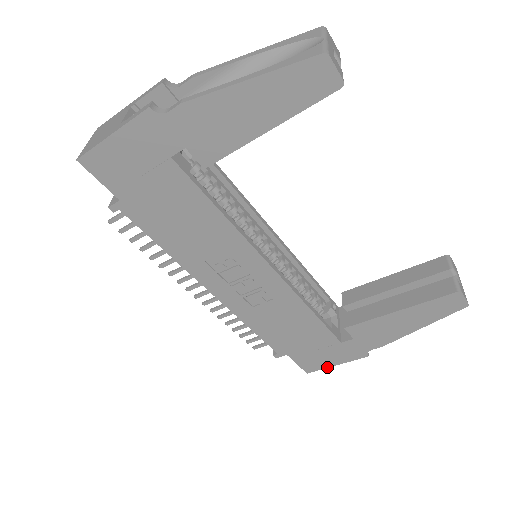
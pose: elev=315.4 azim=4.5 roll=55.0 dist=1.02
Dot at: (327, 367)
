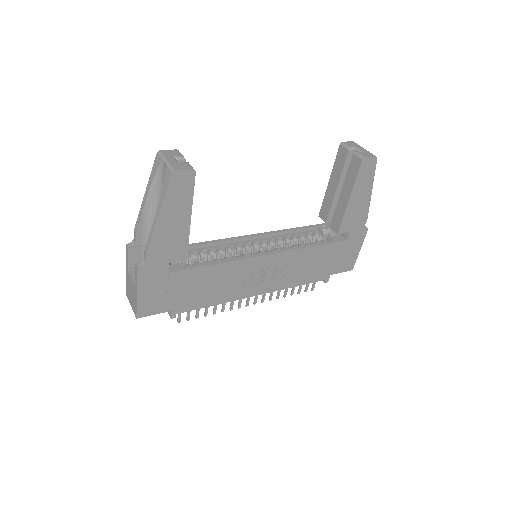
Dot at: (357, 256)
